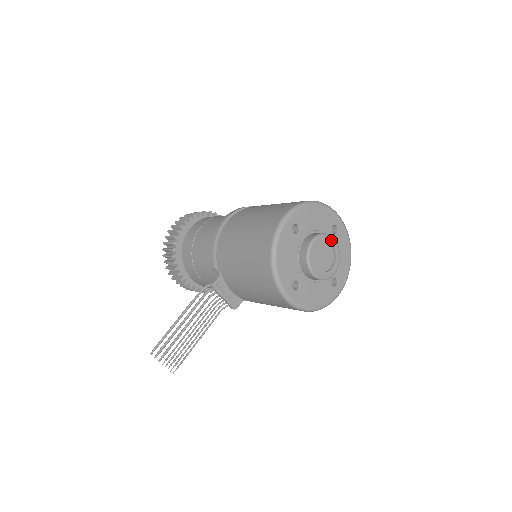
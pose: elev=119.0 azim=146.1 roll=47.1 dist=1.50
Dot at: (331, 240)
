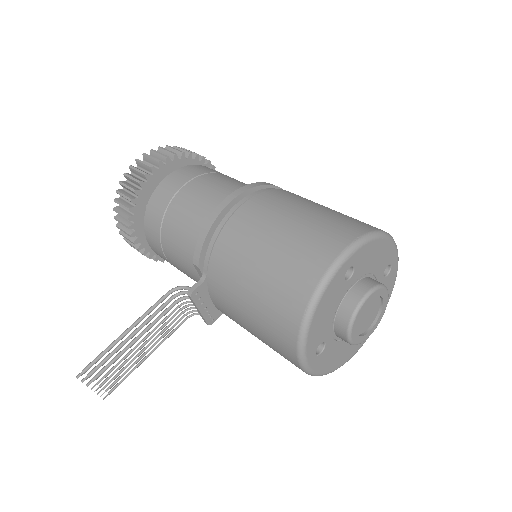
Dot at: (385, 293)
